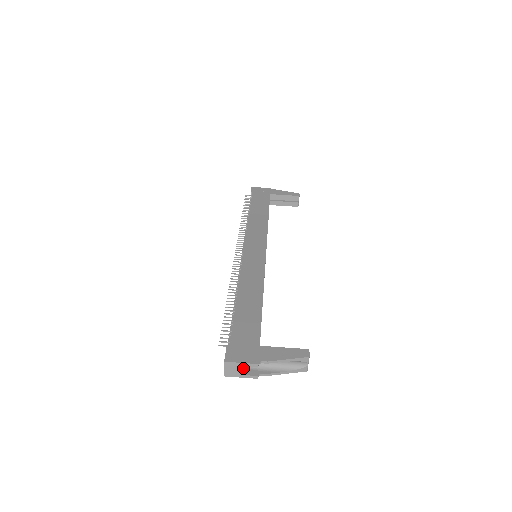
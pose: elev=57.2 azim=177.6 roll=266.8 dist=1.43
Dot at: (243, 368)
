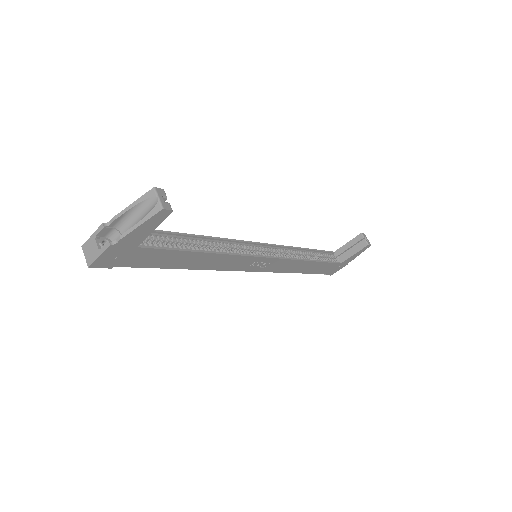
Dot at: (96, 241)
